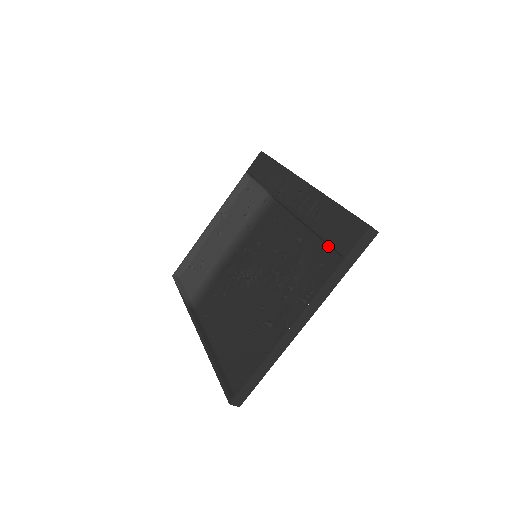
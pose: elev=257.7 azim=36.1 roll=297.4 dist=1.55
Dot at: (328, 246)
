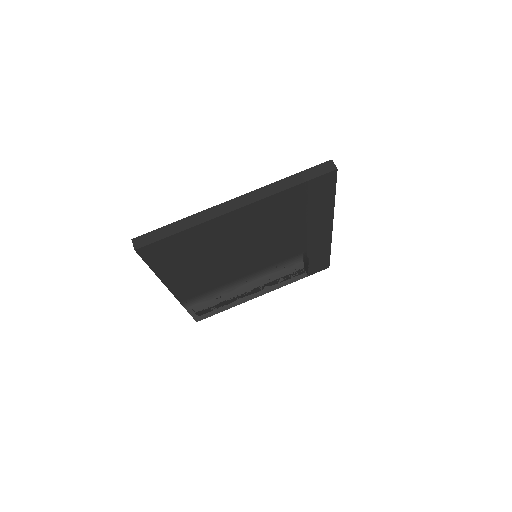
Dot at: occluded
